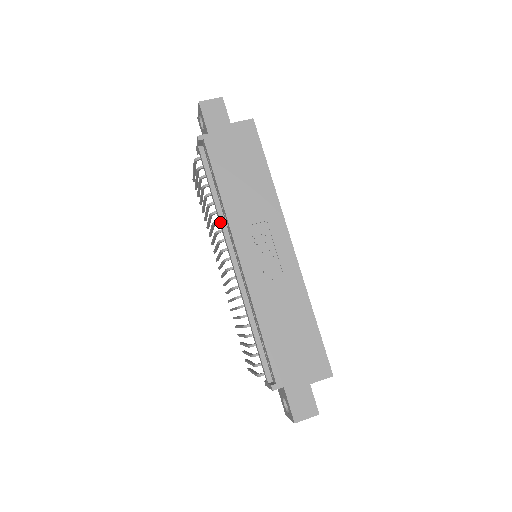
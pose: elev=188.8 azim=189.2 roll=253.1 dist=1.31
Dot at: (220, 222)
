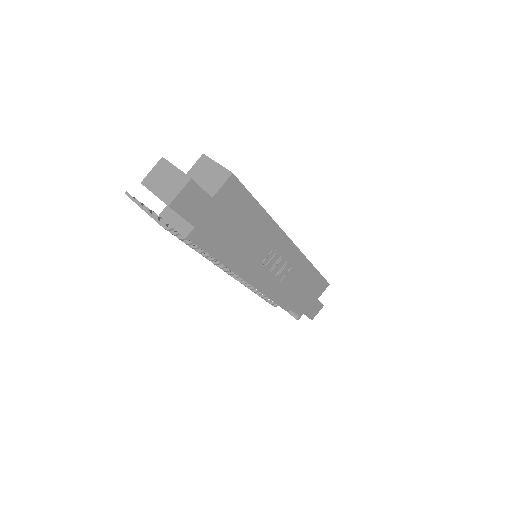
Dot at: occluded
